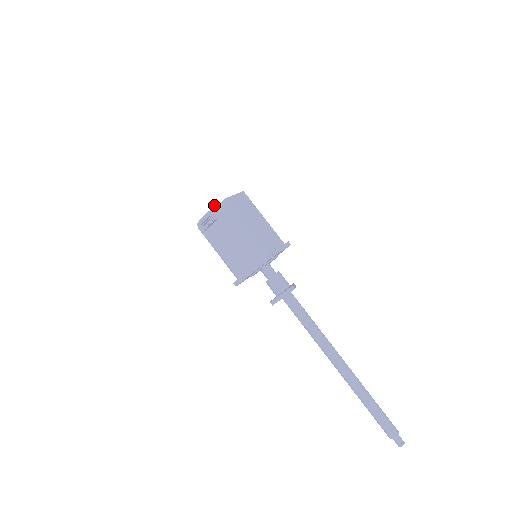
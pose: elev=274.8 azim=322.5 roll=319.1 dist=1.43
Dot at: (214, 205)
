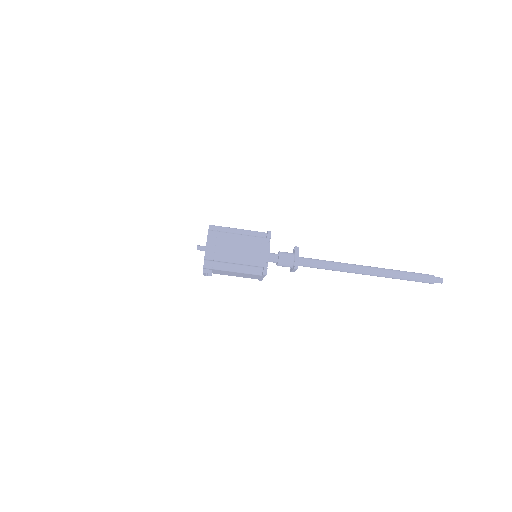
Dot at: occluded
